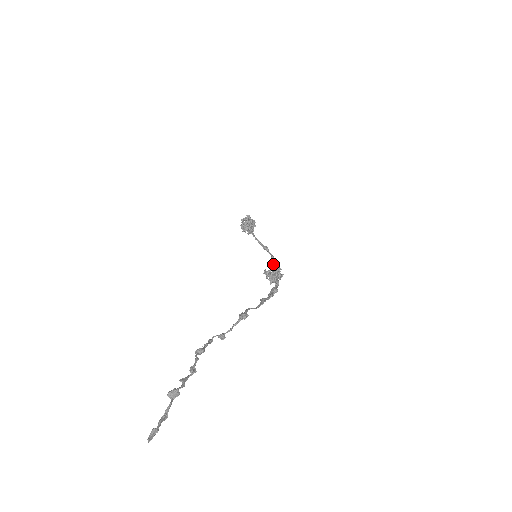
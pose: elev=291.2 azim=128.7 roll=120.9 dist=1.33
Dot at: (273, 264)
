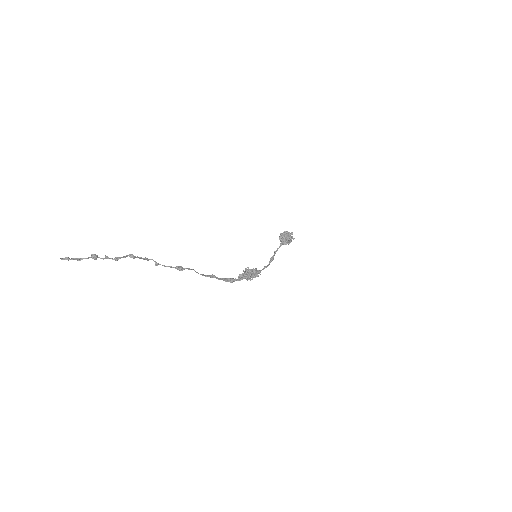
Dot at: (252, 269)
